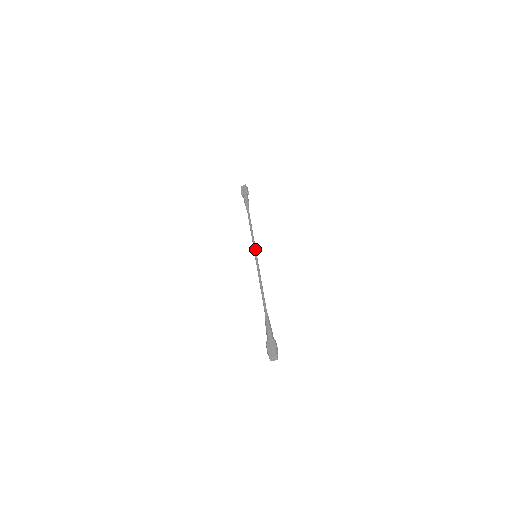
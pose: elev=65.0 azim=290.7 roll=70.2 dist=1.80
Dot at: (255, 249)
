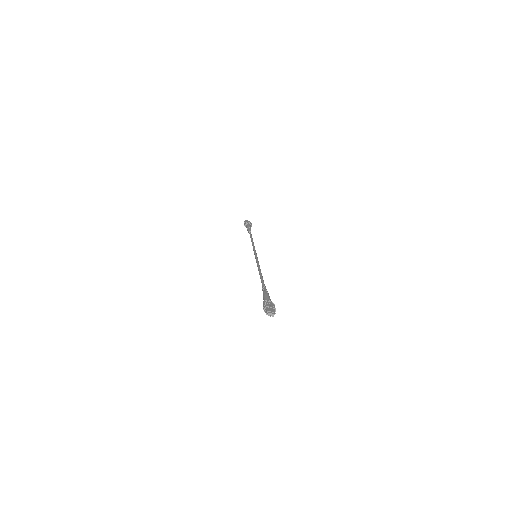
Dot at: occluded
